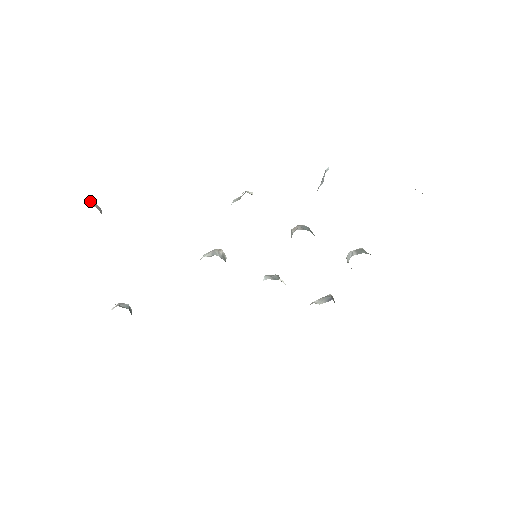
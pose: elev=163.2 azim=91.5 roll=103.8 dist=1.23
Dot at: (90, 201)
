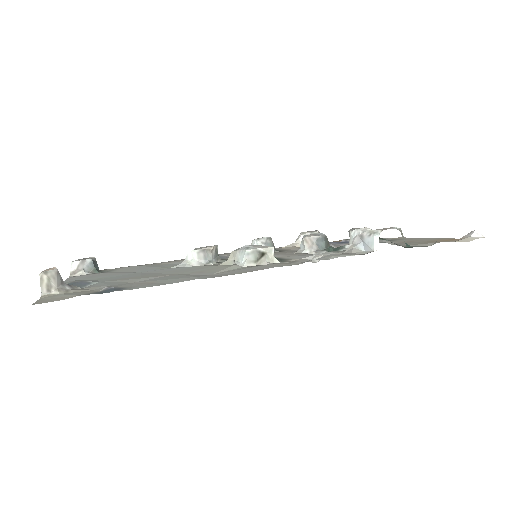
Dot at: (42, 277)
